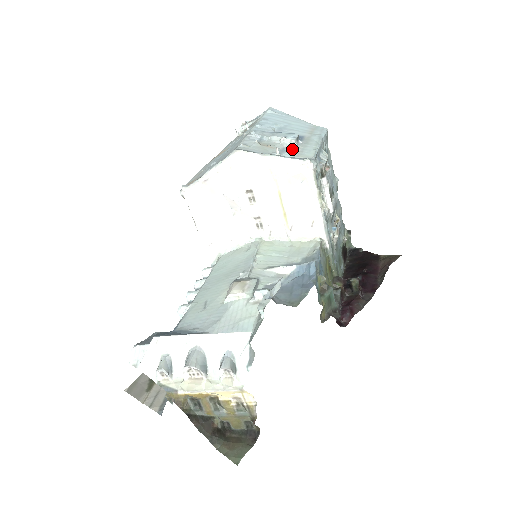
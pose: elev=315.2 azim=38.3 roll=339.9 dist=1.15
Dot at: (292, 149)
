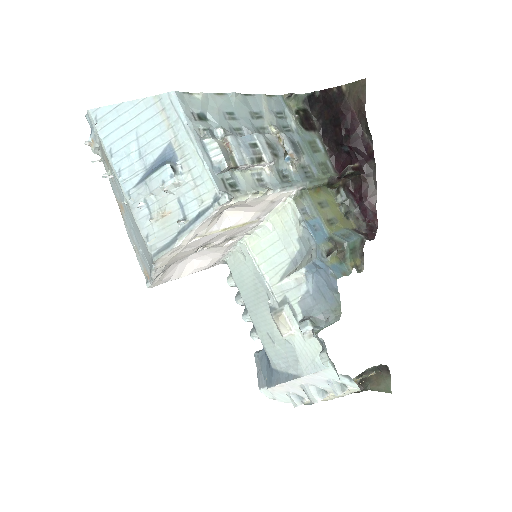
Dot at: (186, 192)
